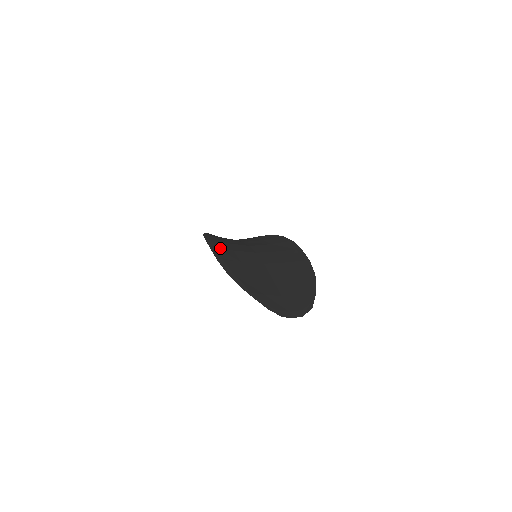
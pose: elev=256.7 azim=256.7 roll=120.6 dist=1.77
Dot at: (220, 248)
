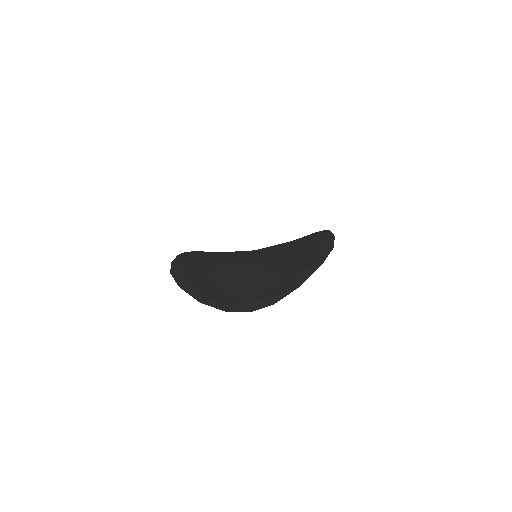
Dot at: (194, 253)
